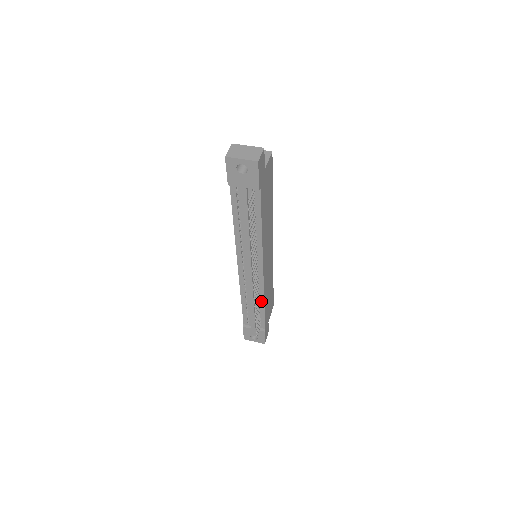
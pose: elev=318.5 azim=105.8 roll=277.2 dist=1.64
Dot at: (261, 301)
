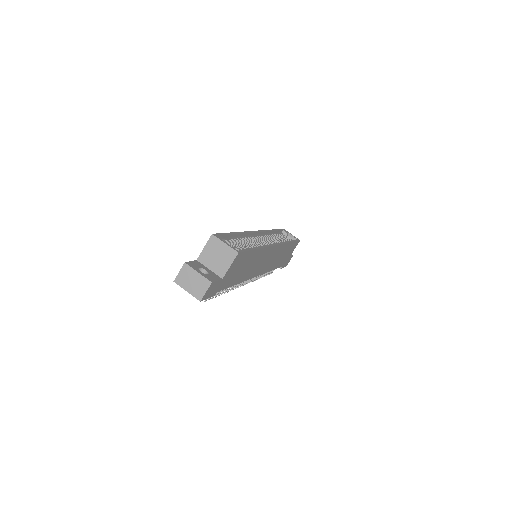
Dot at: occluded
